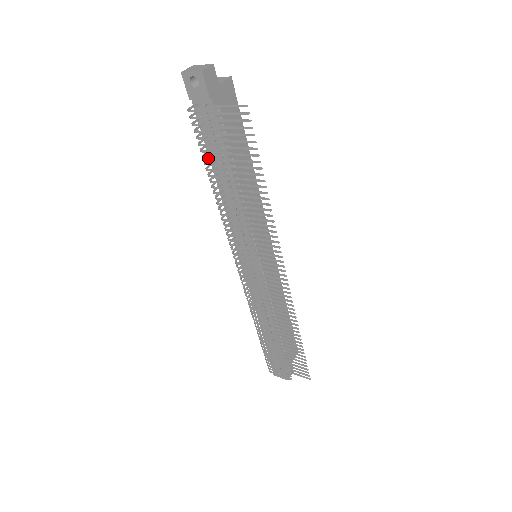
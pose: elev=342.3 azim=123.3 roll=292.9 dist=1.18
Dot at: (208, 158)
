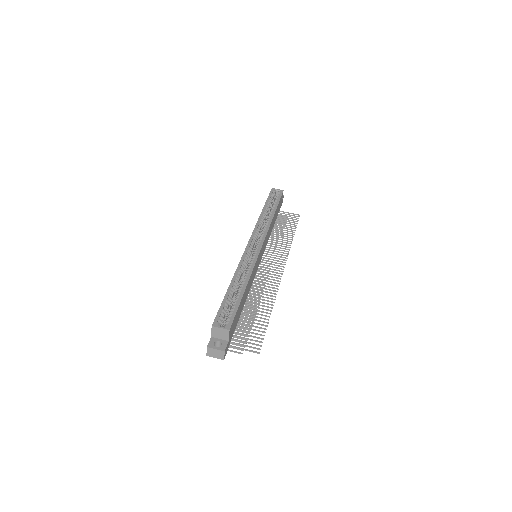
Dot at: occluded
